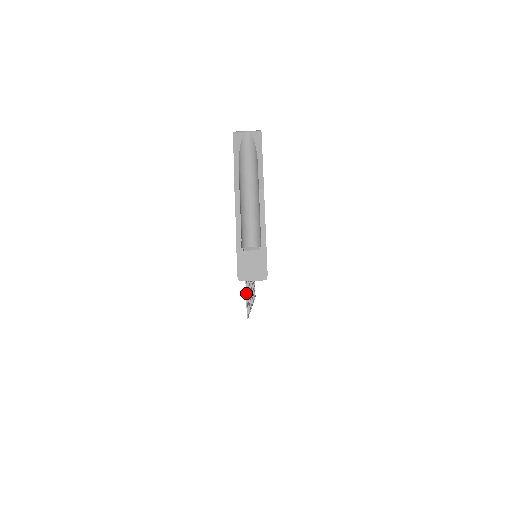
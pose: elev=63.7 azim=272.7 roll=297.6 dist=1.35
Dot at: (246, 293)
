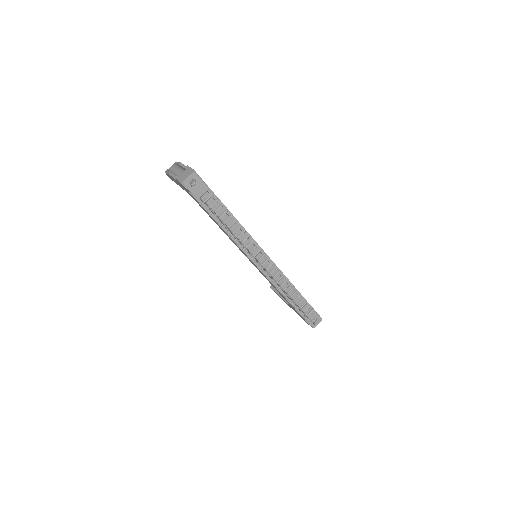
Dot at: (204, 202)
